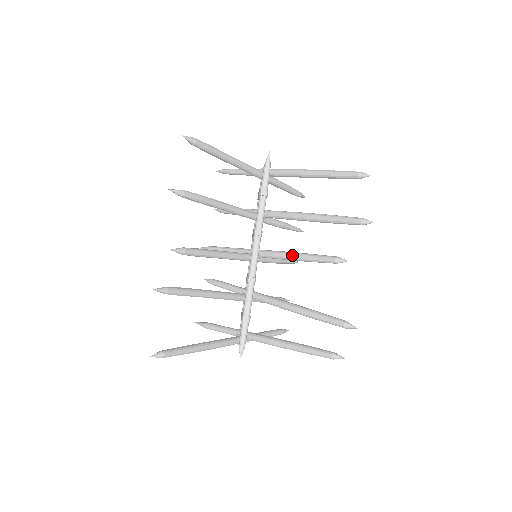
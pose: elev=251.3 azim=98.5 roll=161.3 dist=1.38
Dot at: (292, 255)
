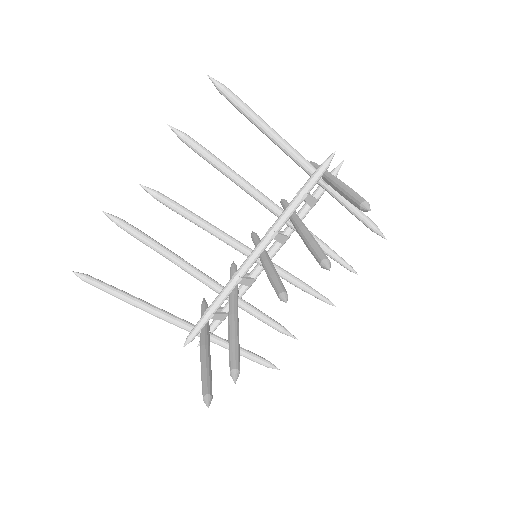
Dot at: (268, 269)
